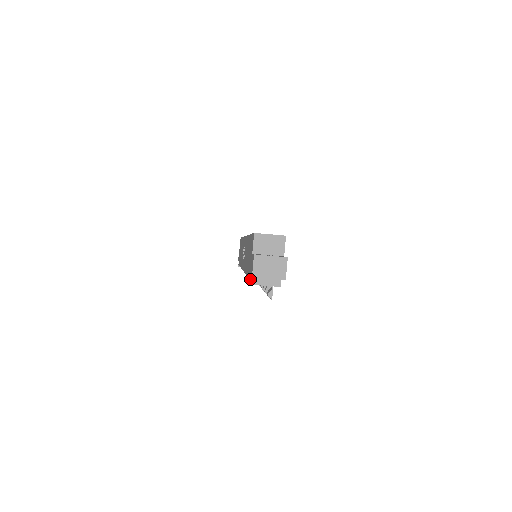
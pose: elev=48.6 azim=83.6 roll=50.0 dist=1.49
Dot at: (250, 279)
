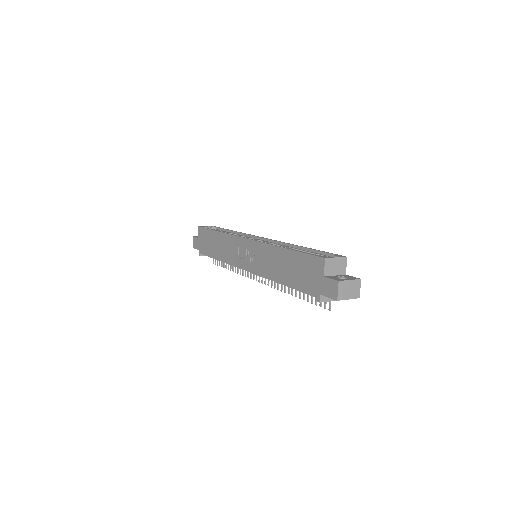
Dot at: (320, 298)
